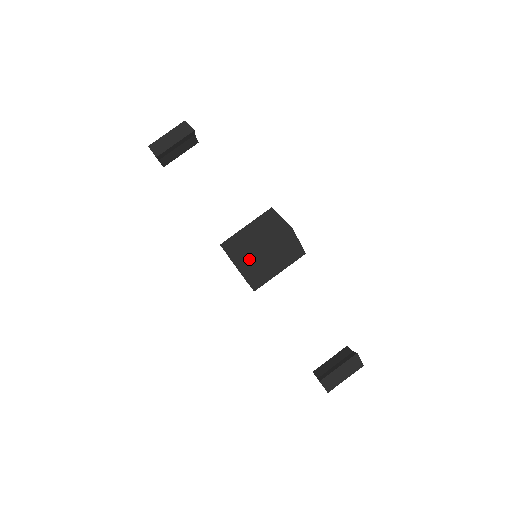
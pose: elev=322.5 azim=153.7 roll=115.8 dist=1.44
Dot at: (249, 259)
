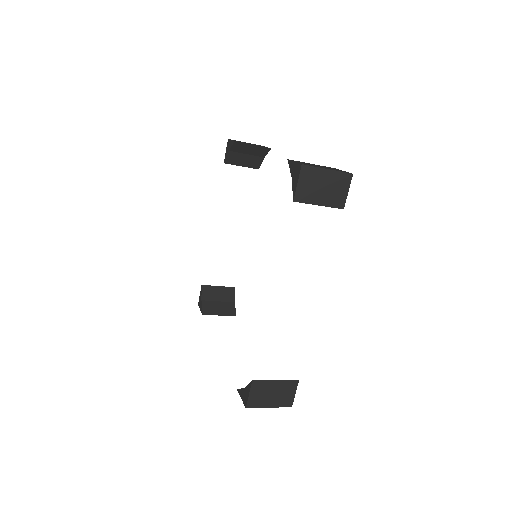
Dot at: (313, 167)
